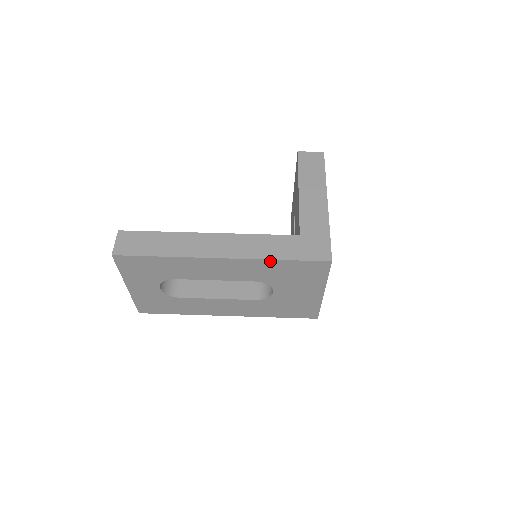
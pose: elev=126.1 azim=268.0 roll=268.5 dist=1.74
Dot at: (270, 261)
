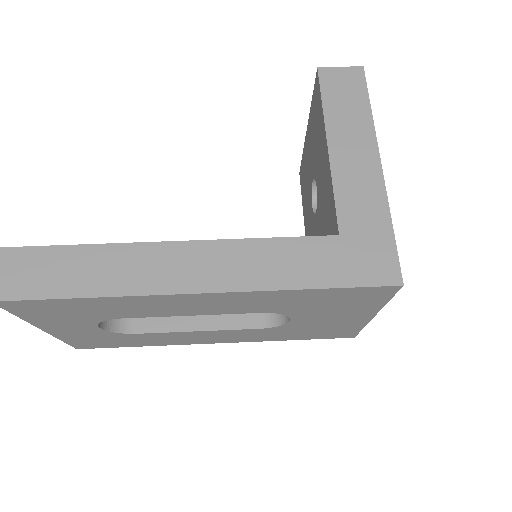
Dot at: (289, 291)
